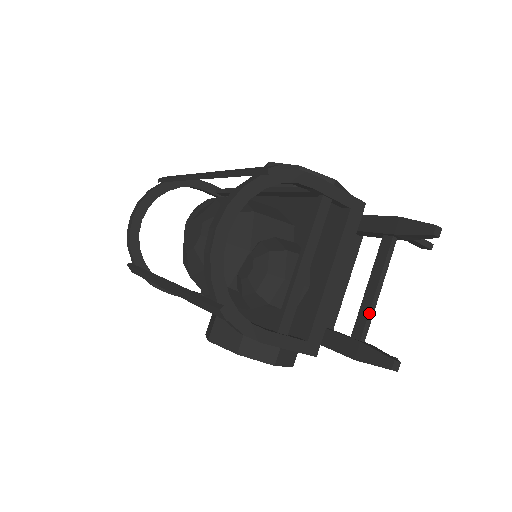
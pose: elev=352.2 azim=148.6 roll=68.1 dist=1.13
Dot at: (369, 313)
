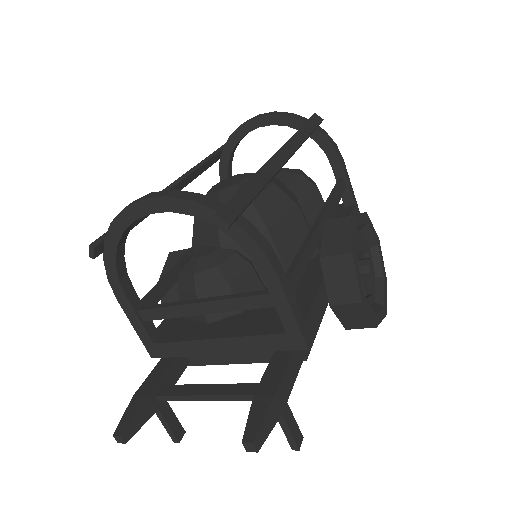
Dot at: (180, 396)
